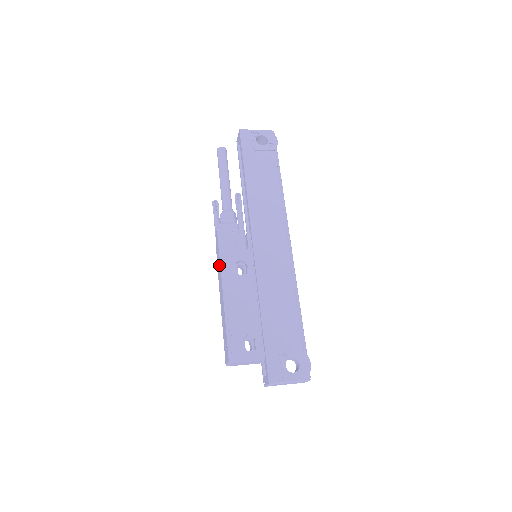
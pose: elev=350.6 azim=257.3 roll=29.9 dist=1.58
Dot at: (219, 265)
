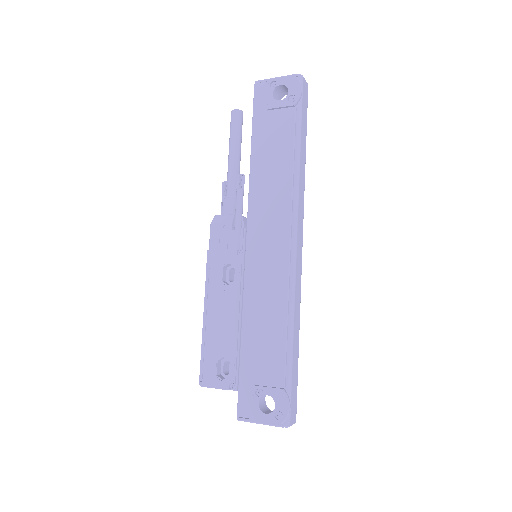
Dot at: occluded
